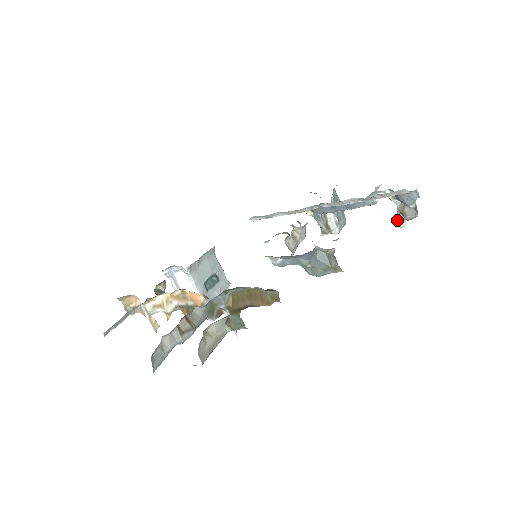
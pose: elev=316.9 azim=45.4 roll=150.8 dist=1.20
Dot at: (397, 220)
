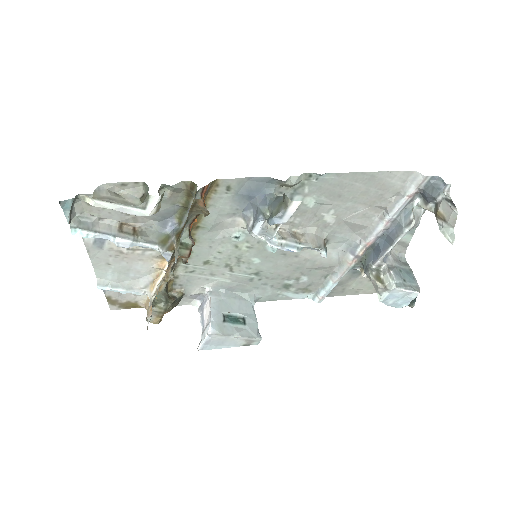
Dot at: occluded
